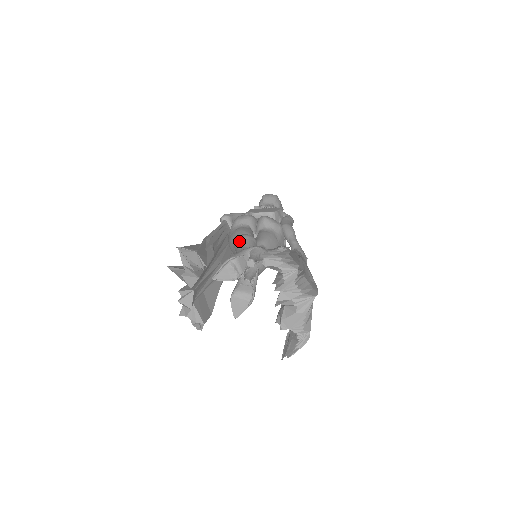
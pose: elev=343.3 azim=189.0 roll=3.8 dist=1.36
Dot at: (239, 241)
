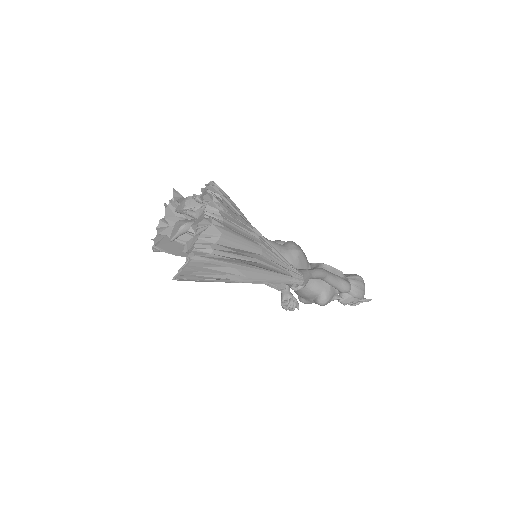
Dot at: occluded
